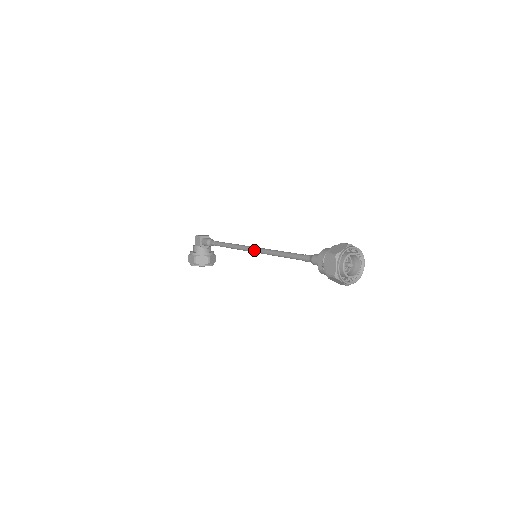
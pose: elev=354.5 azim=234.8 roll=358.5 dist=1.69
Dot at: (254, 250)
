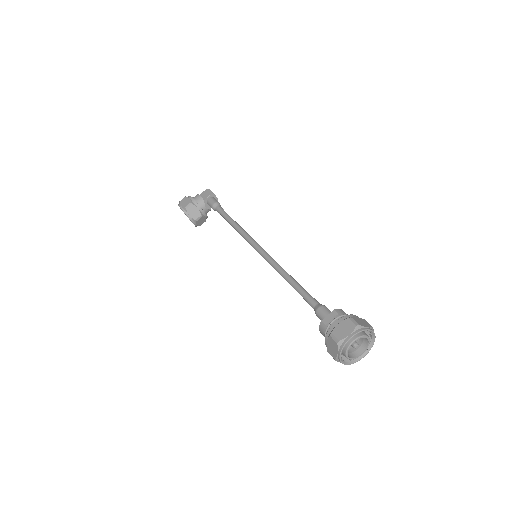
Dot at: (261, 250)
